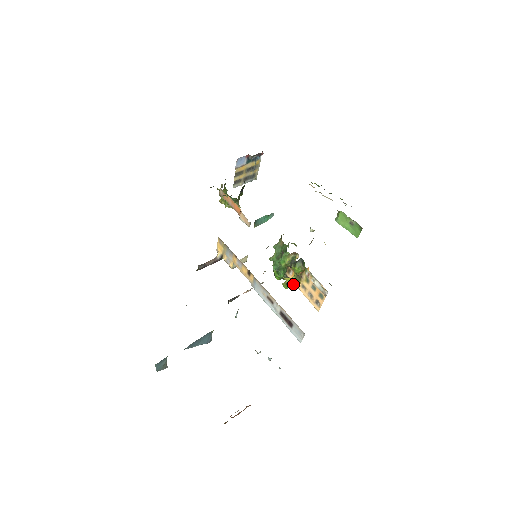
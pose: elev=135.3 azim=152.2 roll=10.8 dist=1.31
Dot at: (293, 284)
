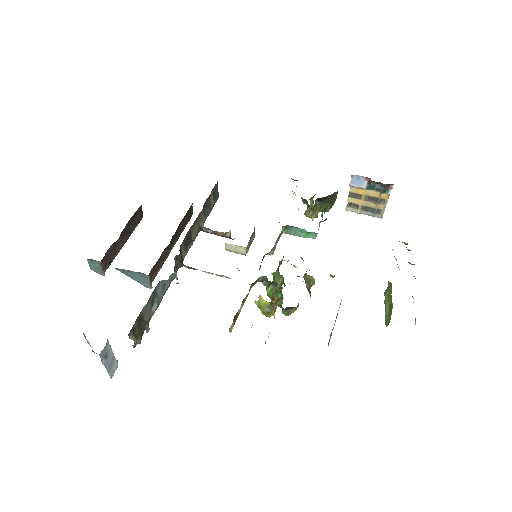
Dot at: (264, 309)
